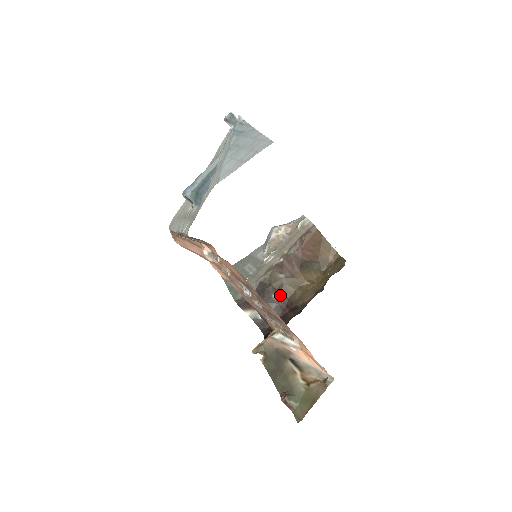
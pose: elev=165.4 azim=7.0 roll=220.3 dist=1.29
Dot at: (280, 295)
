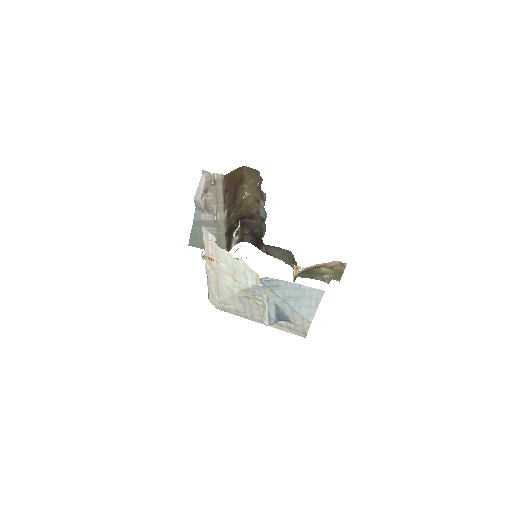
Dot at: (238, 220)
